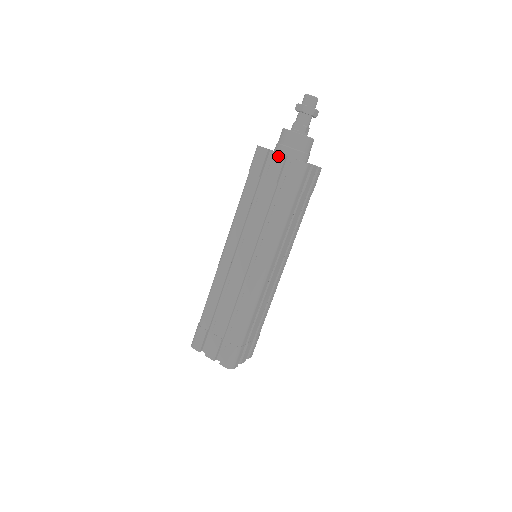
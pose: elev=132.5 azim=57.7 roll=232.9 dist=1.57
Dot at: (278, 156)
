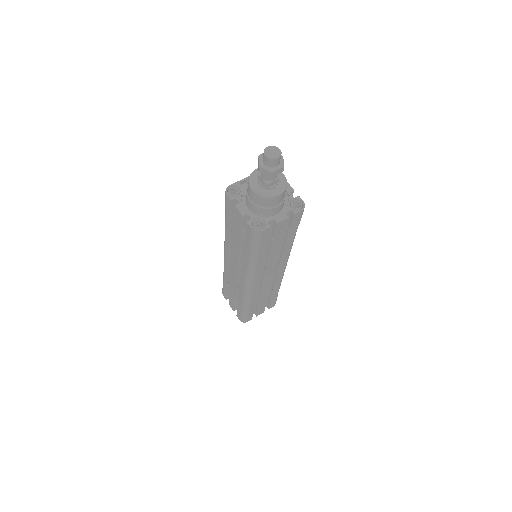
Dot at: (238, 212)
